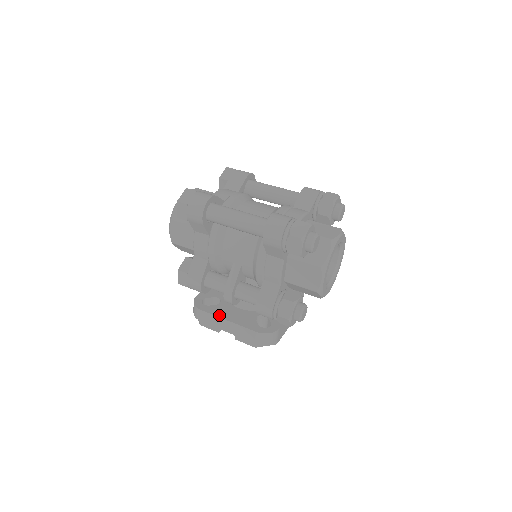
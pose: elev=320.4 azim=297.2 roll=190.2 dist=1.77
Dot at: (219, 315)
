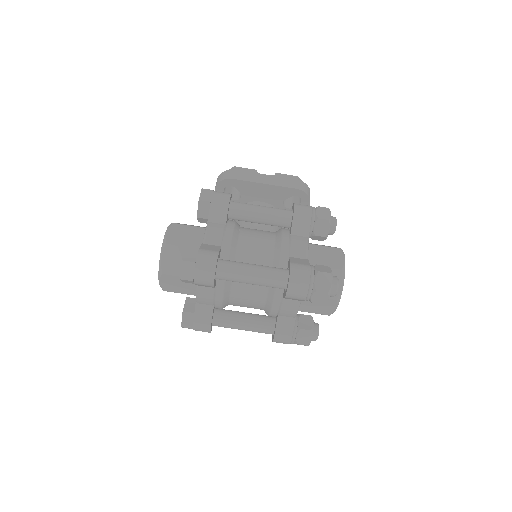
Dot at: occluded
